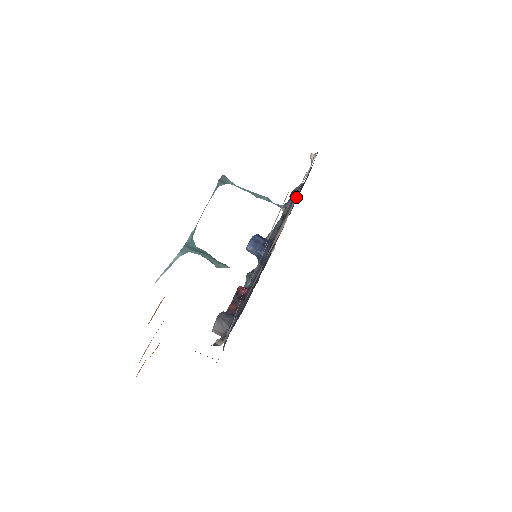
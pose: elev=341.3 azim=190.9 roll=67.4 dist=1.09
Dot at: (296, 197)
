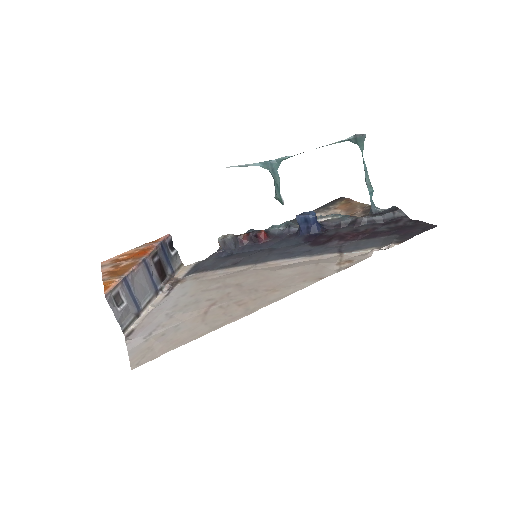
Dot at: (327, 256)
